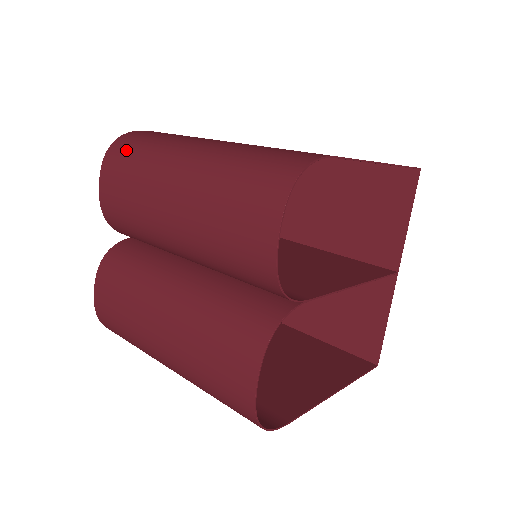
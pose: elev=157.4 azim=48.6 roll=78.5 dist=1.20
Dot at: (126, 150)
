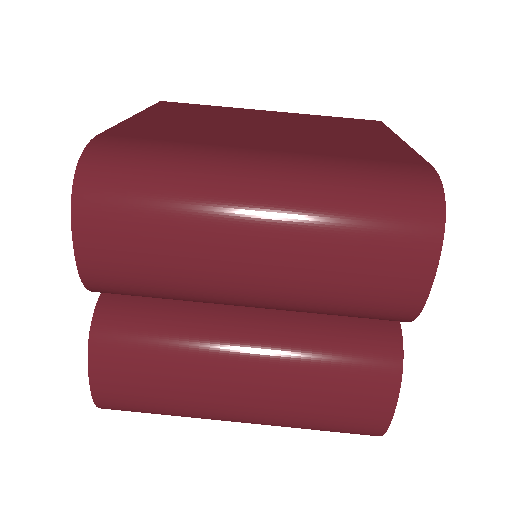
Dot at: (121, 188)
